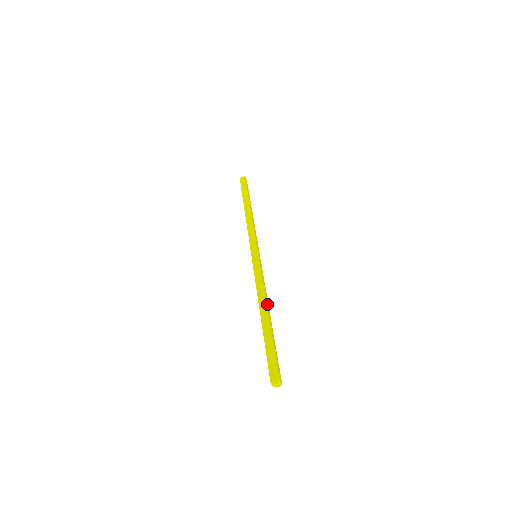
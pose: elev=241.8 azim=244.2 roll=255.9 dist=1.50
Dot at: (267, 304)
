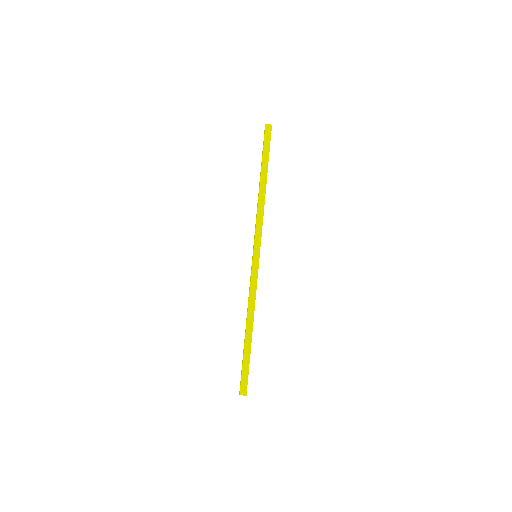
Dot at: (253, 320)
